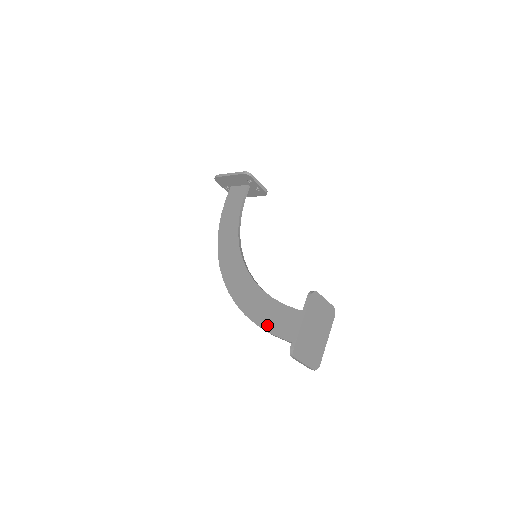
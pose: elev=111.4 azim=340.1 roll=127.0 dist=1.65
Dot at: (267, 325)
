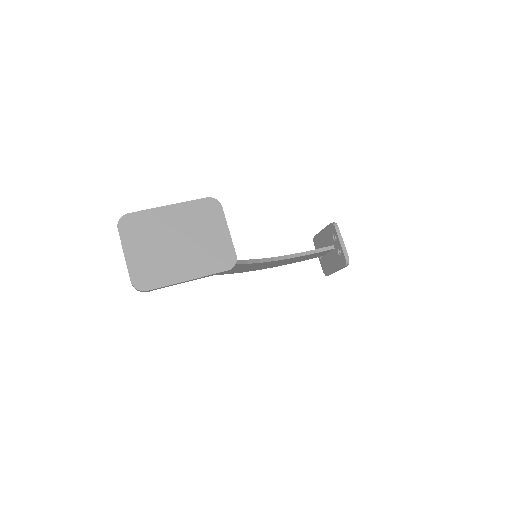
Dot at: occluded
